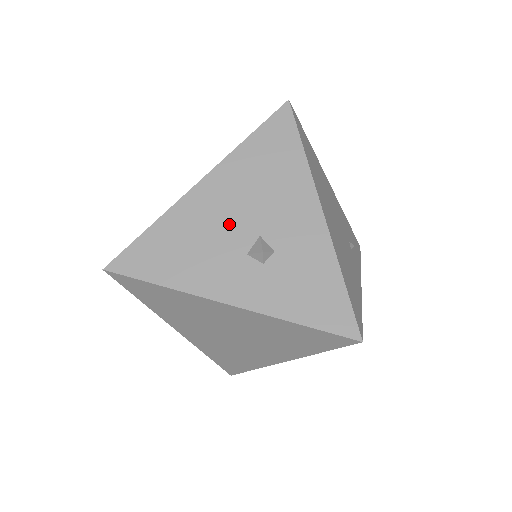
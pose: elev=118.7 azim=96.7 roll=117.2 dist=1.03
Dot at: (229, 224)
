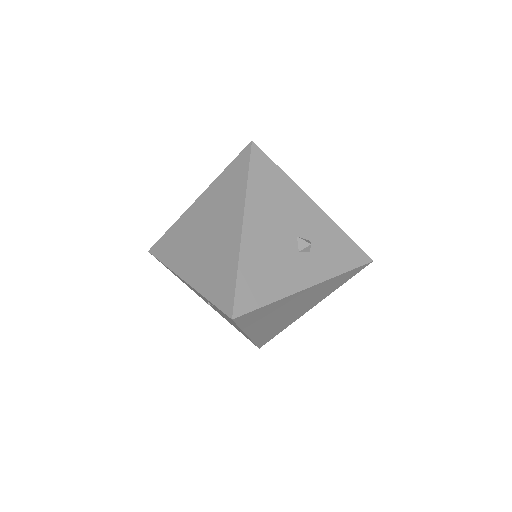
Dot at: (278, 240)
